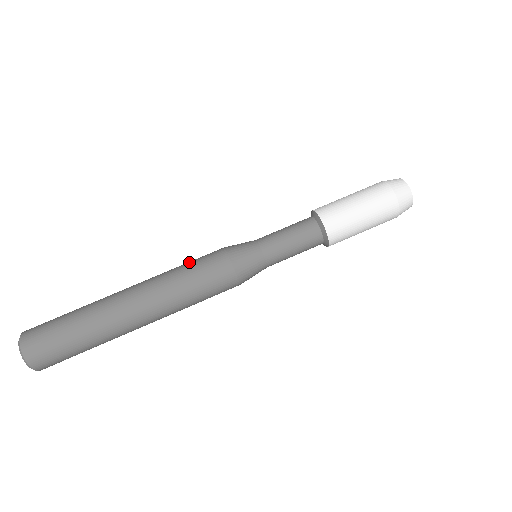
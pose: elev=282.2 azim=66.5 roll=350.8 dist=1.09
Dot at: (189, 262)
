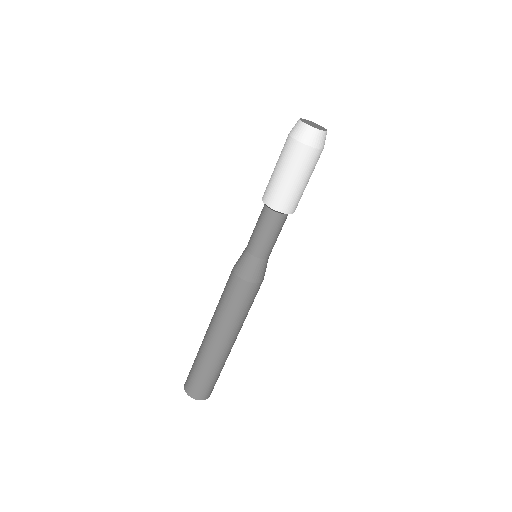
Dot at: occluded
